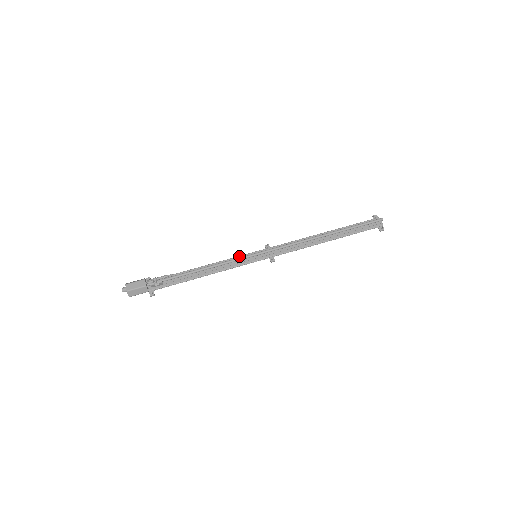
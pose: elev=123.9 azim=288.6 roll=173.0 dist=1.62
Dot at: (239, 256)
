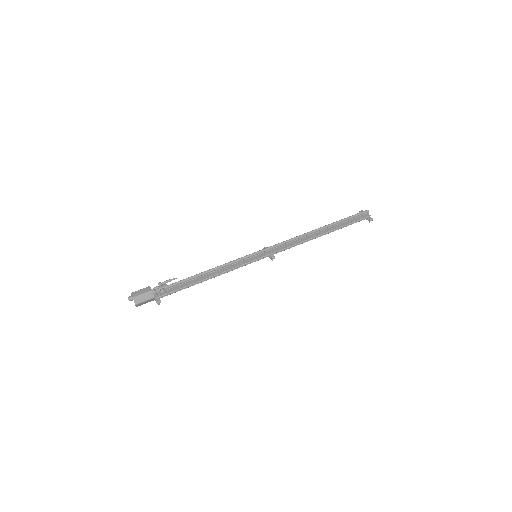
Dot at: occluded
